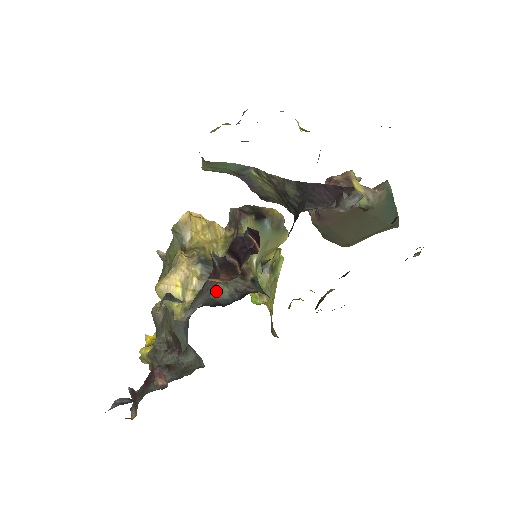
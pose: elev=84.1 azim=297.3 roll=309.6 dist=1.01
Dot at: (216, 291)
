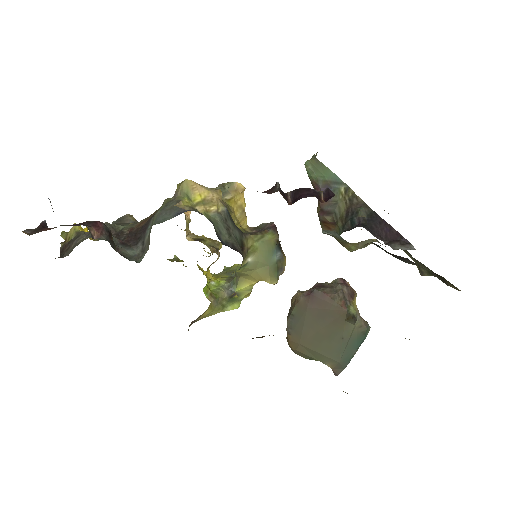
Dot at: (220, 229)
